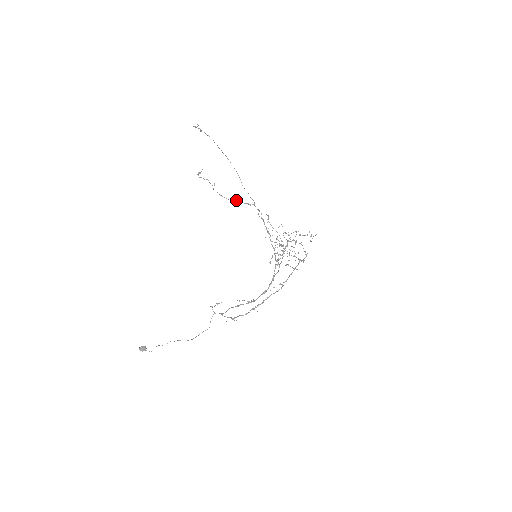
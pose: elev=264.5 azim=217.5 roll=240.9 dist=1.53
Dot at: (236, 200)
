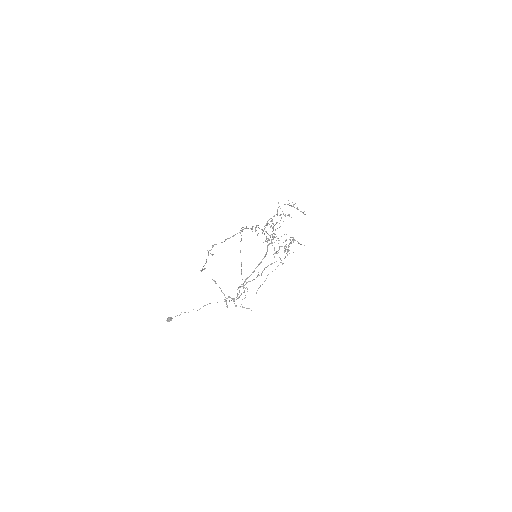
Dot at: occluded
